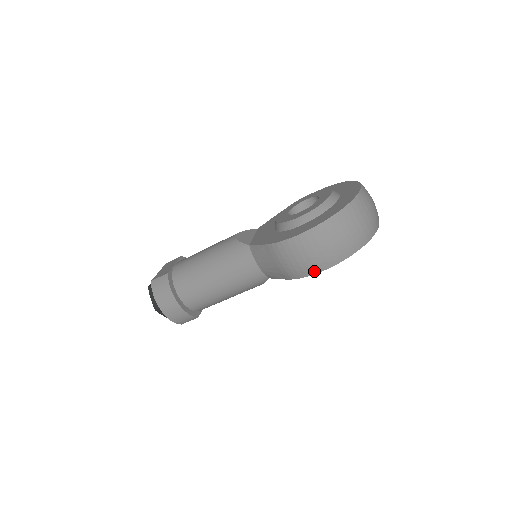
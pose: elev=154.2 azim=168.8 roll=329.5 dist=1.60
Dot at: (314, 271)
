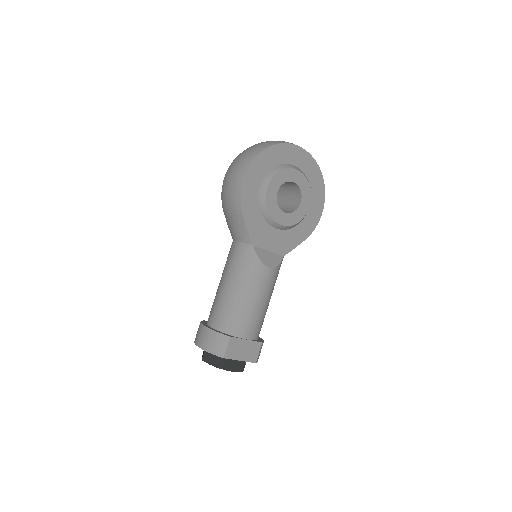
Dot at: (240, 184)
